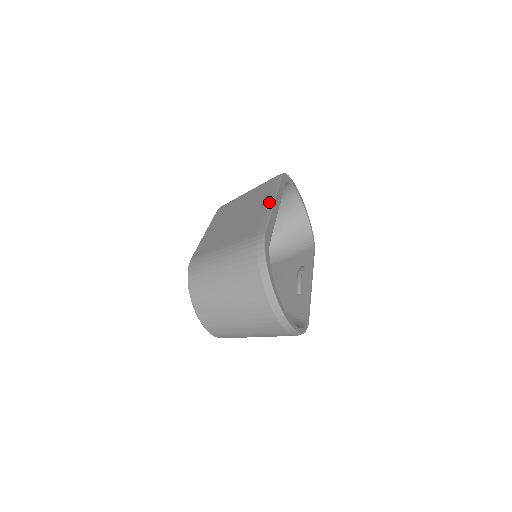
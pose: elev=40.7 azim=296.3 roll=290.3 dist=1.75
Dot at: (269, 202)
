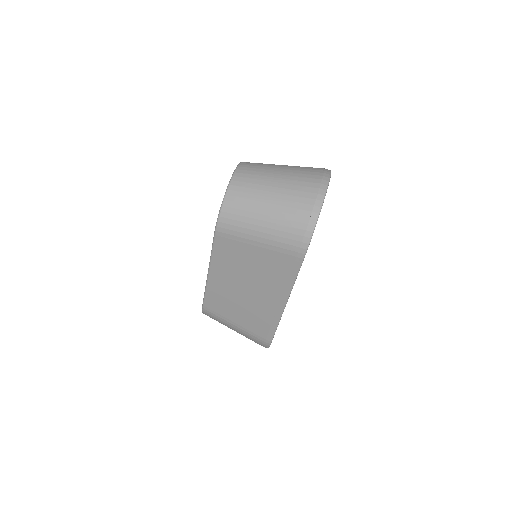
Dot at: occluded
